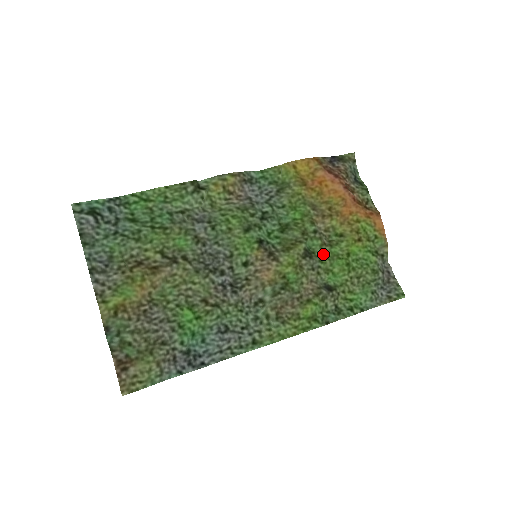
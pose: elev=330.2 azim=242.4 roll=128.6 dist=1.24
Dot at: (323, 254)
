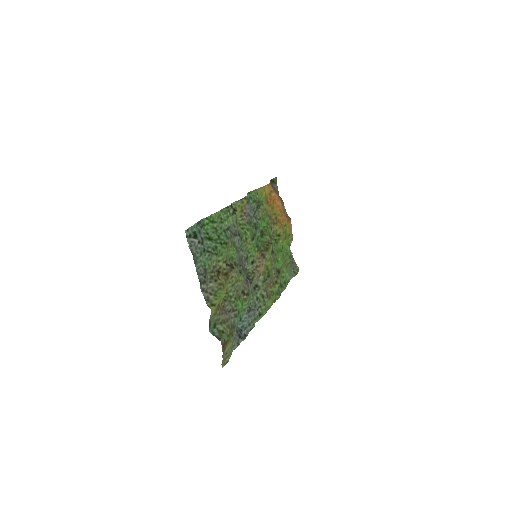
Dot at: (276, 249)
